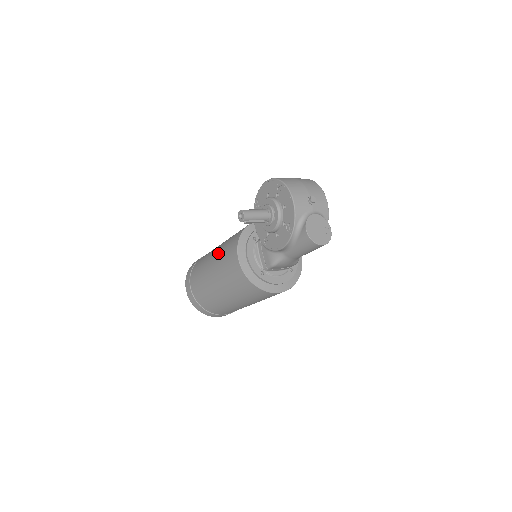
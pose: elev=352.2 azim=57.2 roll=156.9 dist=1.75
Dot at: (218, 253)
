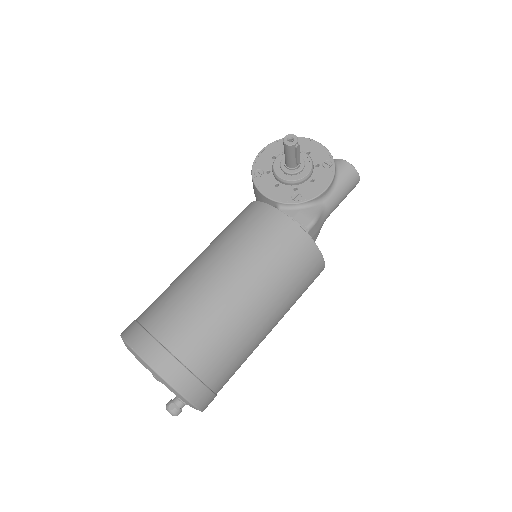
Dot at: (220, 245)
